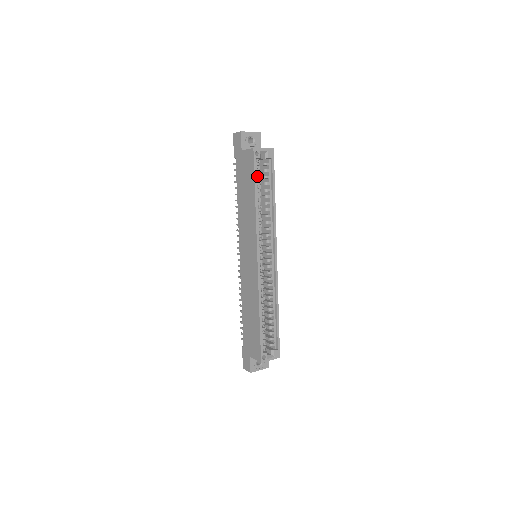
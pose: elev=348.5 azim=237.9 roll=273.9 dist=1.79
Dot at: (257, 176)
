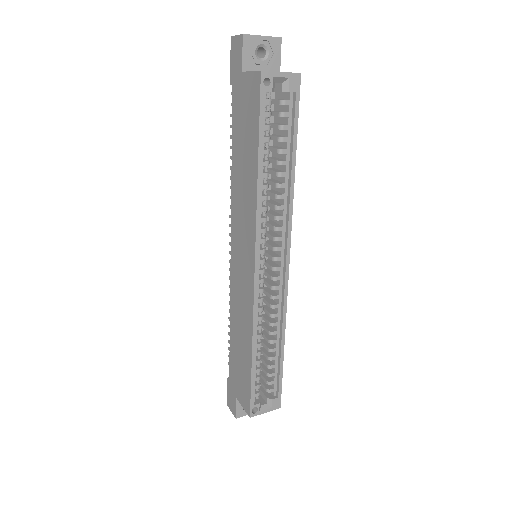
Dot at: (265, 125)
